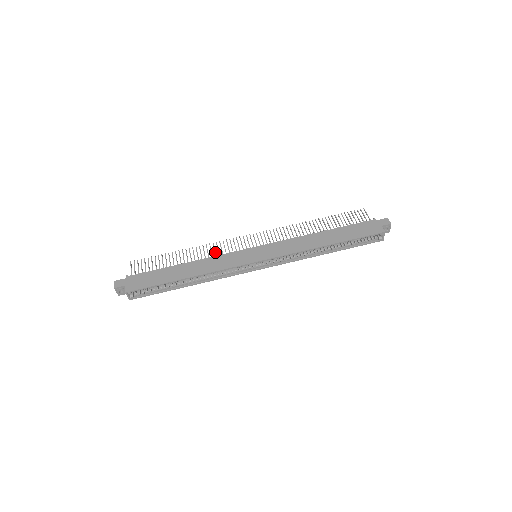
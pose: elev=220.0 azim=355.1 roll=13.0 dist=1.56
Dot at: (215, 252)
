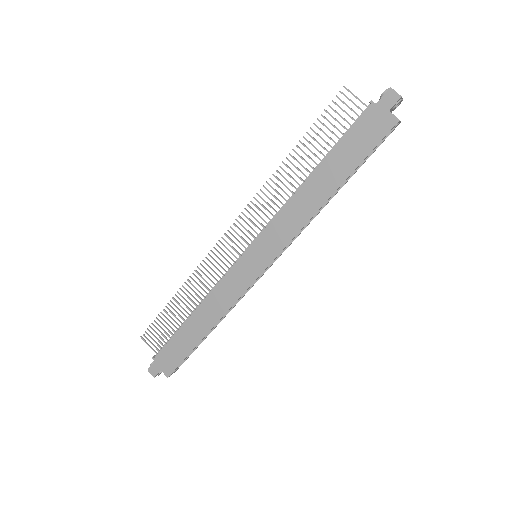
Dot at: (210, 280)
